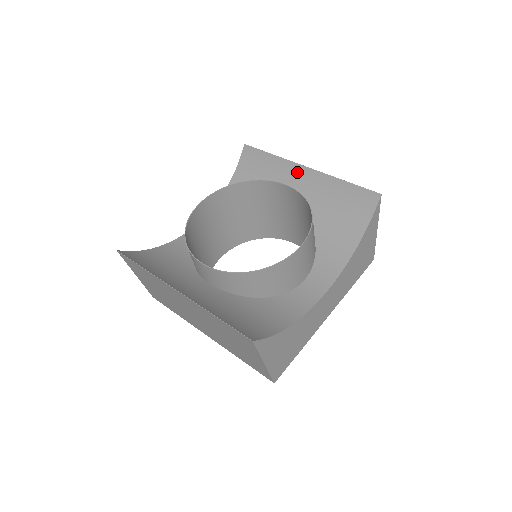
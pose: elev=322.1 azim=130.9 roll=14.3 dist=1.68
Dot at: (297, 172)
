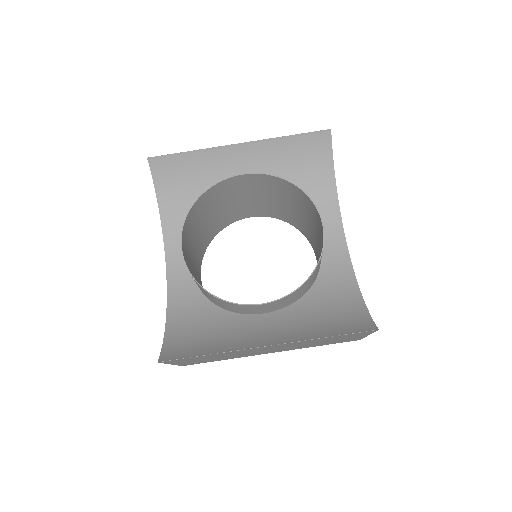
Dot at: (231, 154)
